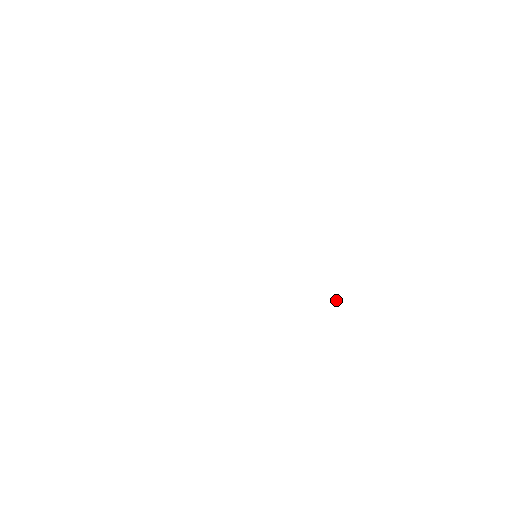
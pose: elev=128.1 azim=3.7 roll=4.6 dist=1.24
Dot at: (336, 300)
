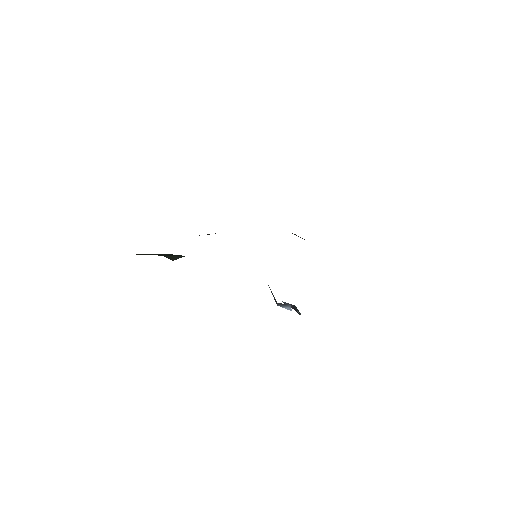
Dot at: (276, 303)
